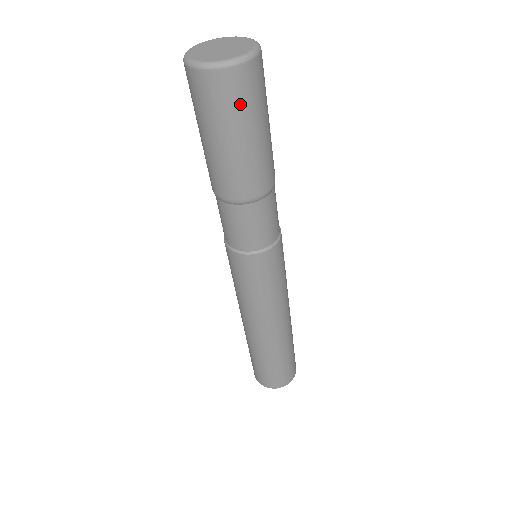
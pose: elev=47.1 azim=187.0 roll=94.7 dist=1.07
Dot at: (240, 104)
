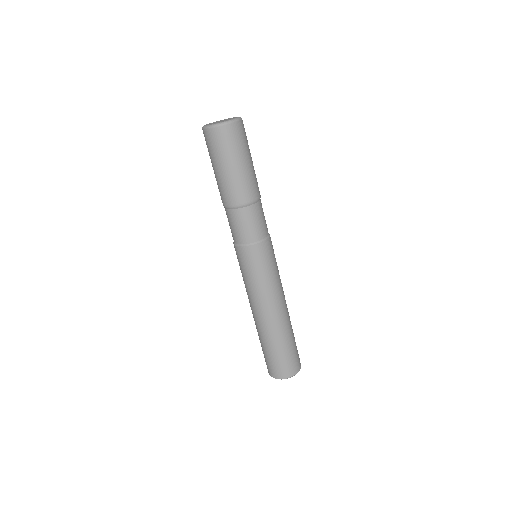
Dot at: (223, 147)
